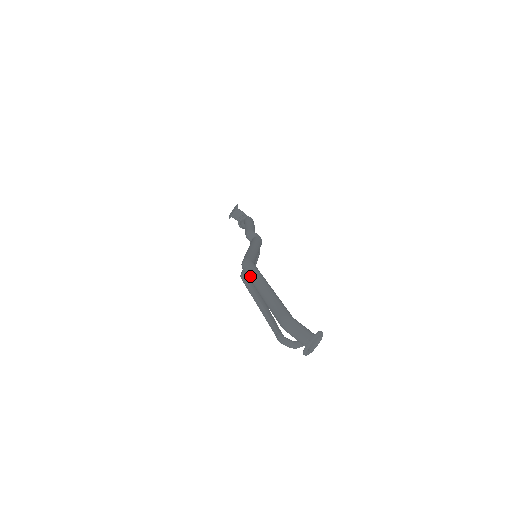
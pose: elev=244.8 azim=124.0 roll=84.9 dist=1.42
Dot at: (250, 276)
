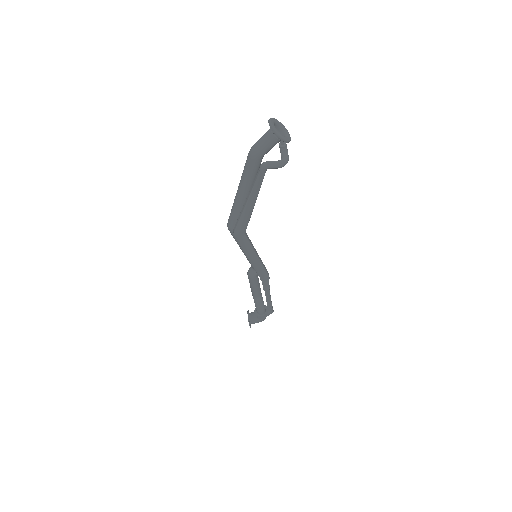
Dot at: (231, 210)
